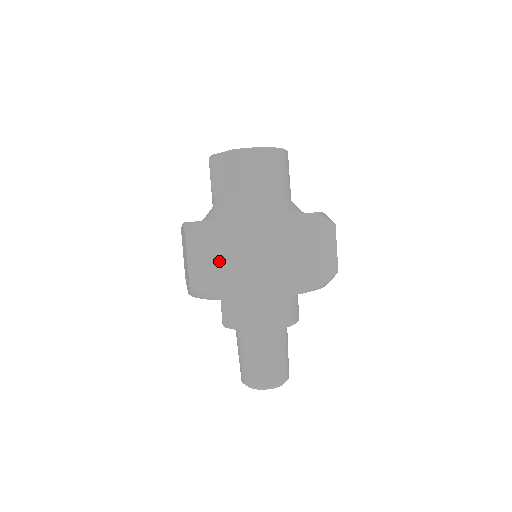
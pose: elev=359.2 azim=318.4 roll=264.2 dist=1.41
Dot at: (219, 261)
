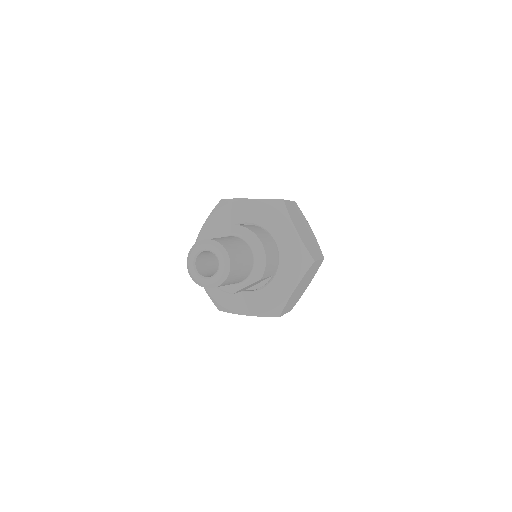
Dot at: occluded
